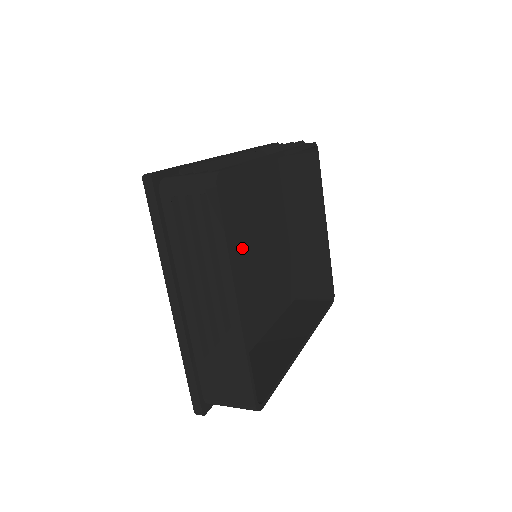
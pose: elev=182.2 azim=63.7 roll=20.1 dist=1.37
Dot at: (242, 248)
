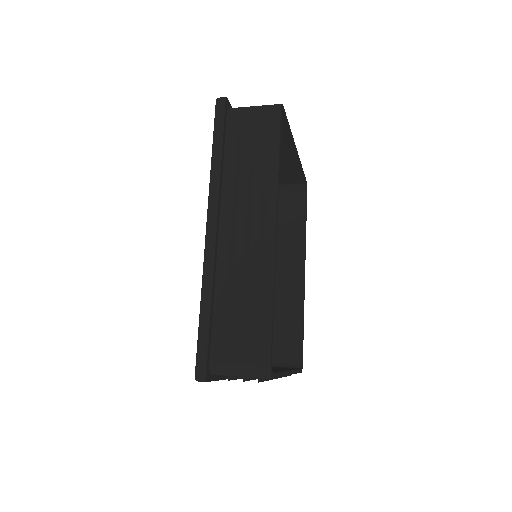
Dot at: occluded
